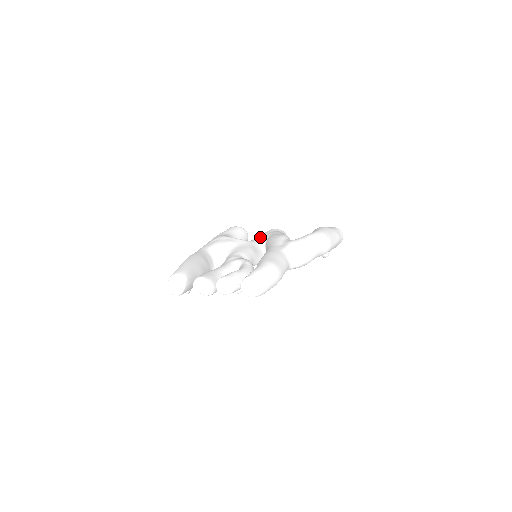
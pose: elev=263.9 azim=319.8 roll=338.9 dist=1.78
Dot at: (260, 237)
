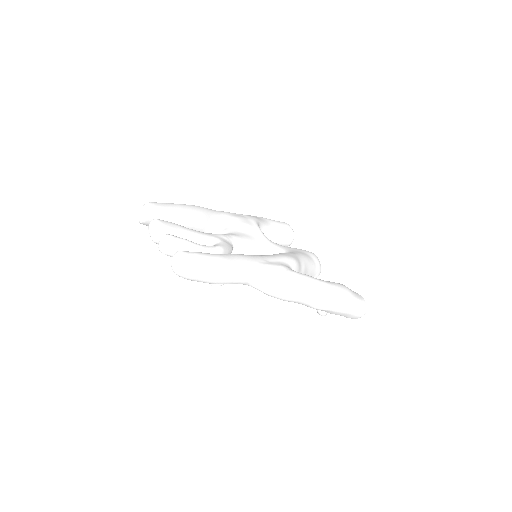
Dot at: (288, 248)
